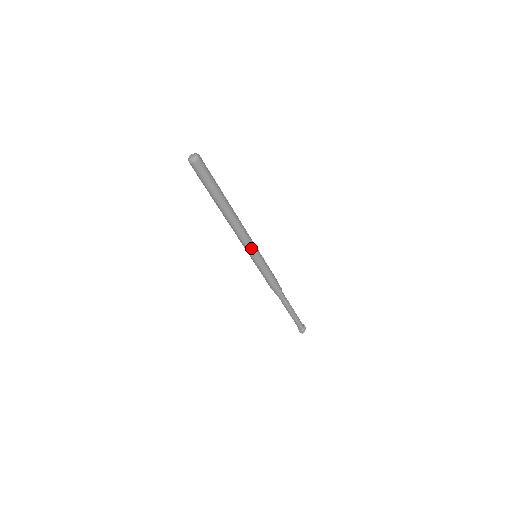
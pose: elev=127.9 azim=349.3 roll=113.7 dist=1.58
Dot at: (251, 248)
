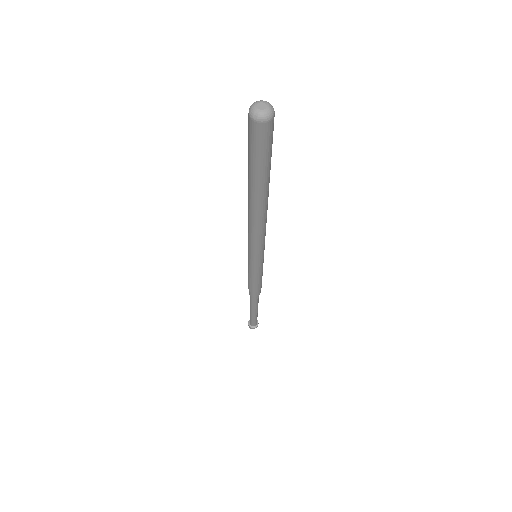
Dot at: (255, 251)
